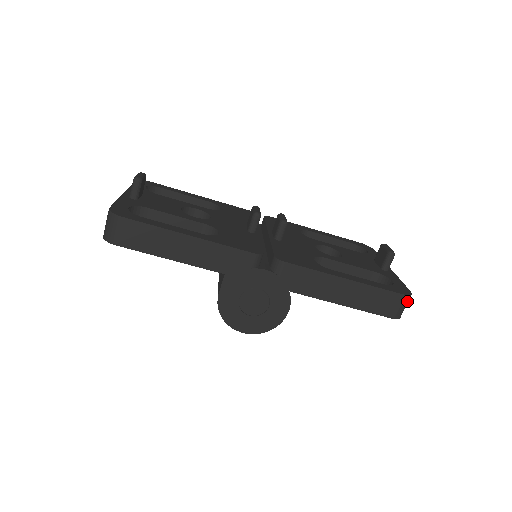
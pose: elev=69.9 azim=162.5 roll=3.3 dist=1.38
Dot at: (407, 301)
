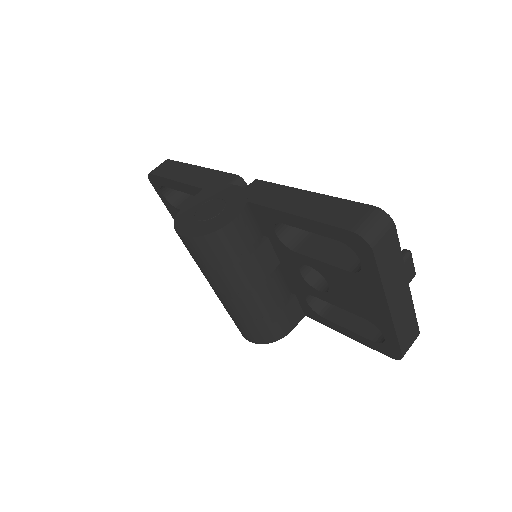
Dot at: (381, 220)
